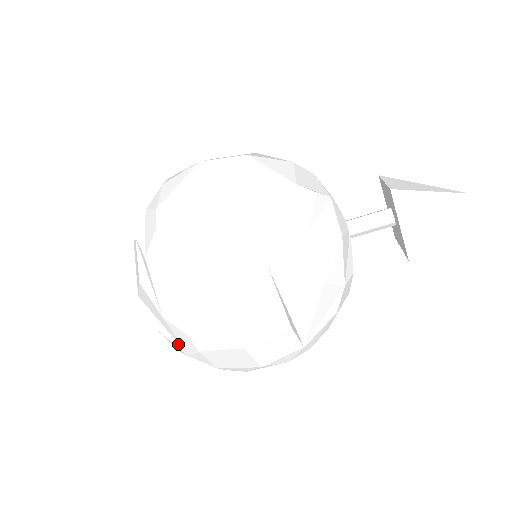
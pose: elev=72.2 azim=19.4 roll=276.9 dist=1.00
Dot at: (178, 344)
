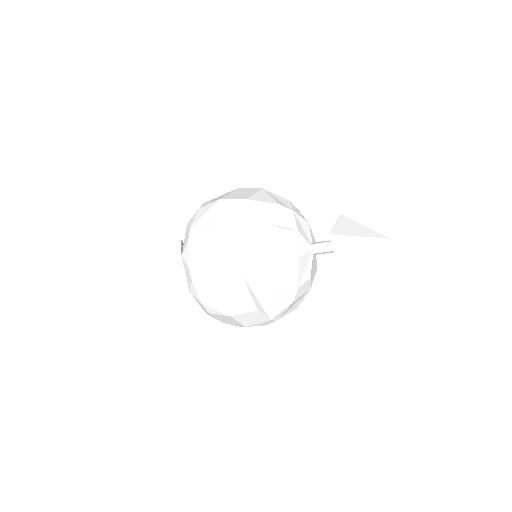
Dot at: occluded
